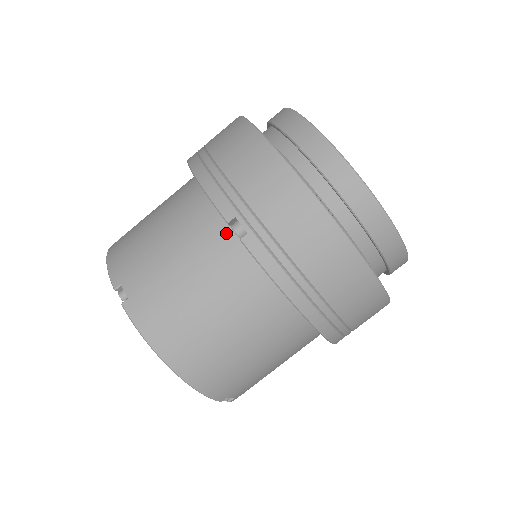
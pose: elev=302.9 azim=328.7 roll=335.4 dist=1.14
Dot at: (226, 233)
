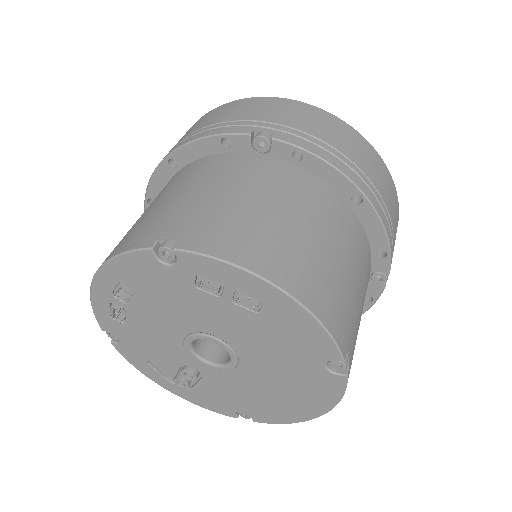
Dot at: (248, 158)
